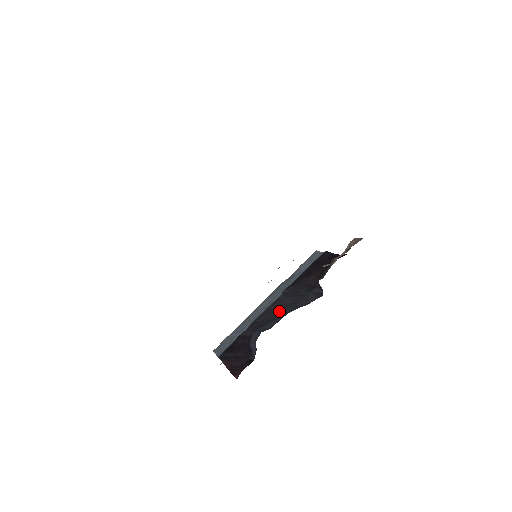
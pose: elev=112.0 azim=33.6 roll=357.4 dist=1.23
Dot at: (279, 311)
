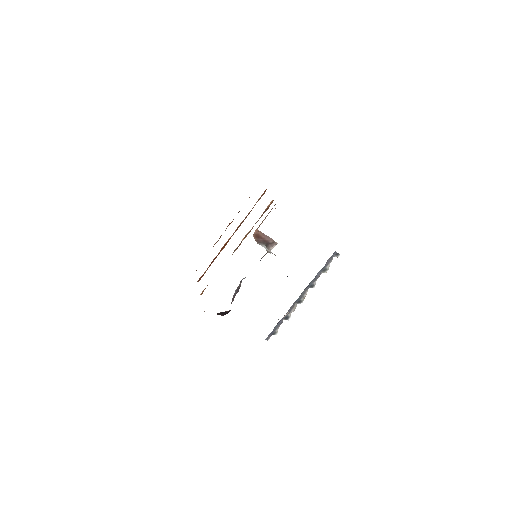
Dot at: occluded
